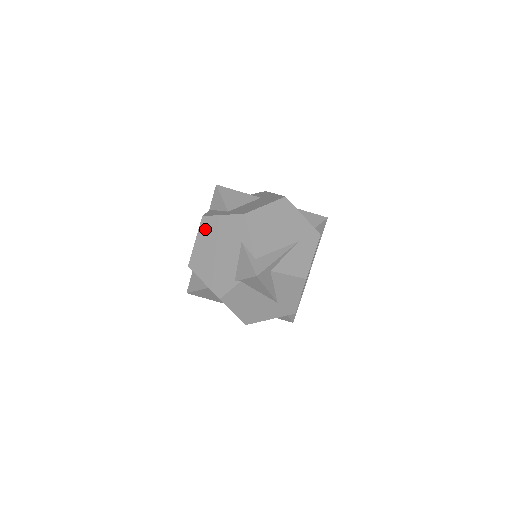
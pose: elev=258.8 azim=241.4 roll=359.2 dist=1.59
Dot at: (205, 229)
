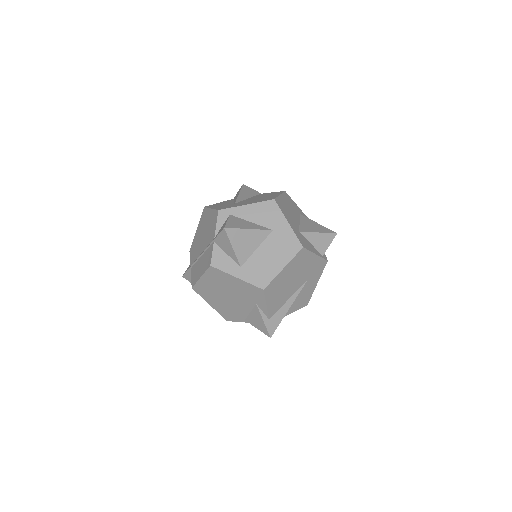
Dot at: (214, 276)
